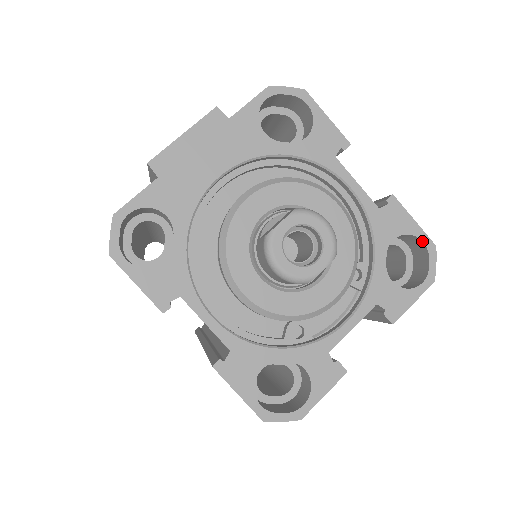
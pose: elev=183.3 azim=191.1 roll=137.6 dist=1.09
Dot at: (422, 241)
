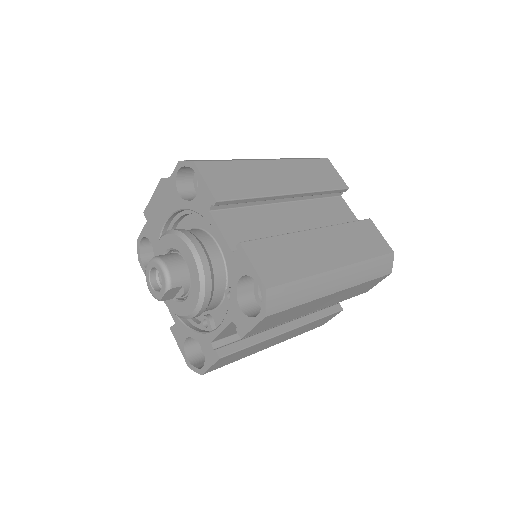
Dot at: (257, 283)
